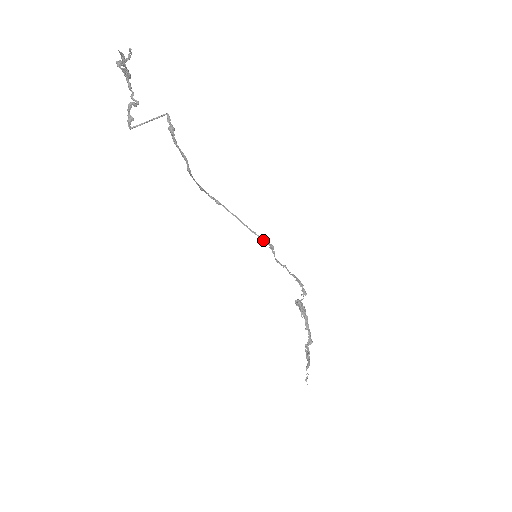
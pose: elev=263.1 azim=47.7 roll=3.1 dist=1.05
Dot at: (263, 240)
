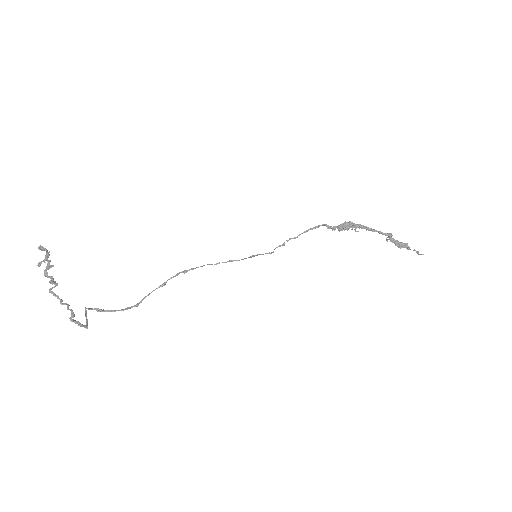
Dot at: occluded
